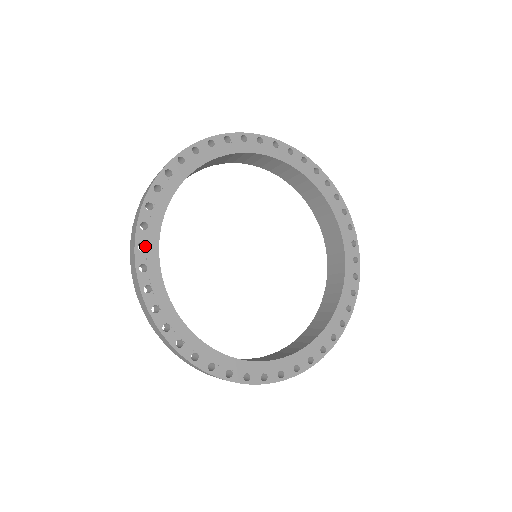
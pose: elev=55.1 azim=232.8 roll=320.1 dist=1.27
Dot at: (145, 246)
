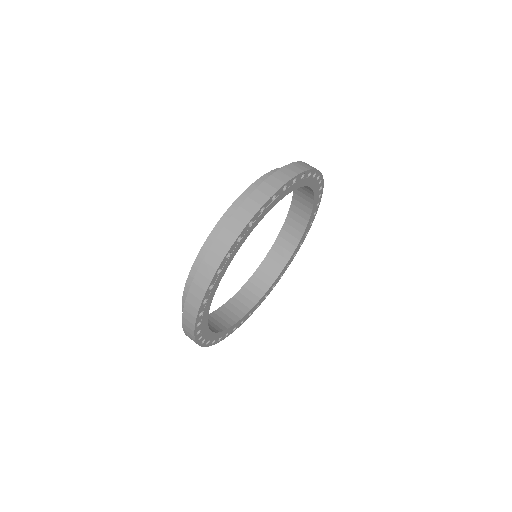
Dot at: (229, 254)
